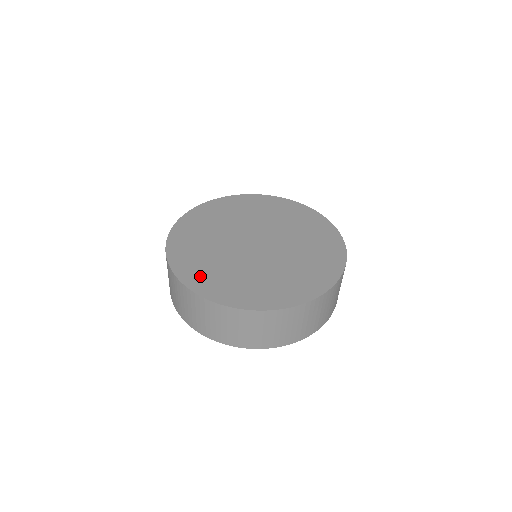
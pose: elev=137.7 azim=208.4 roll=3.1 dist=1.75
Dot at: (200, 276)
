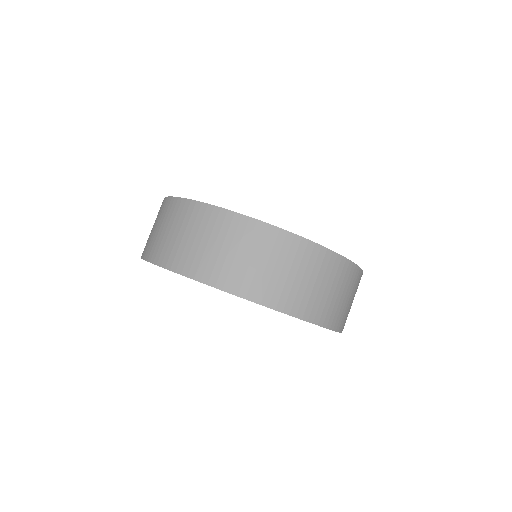
Dot at: occluded
